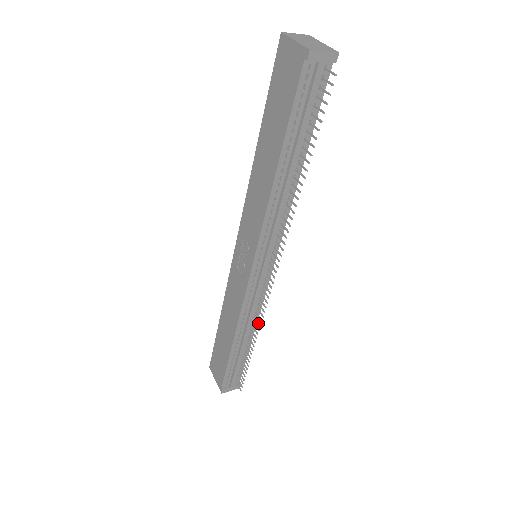
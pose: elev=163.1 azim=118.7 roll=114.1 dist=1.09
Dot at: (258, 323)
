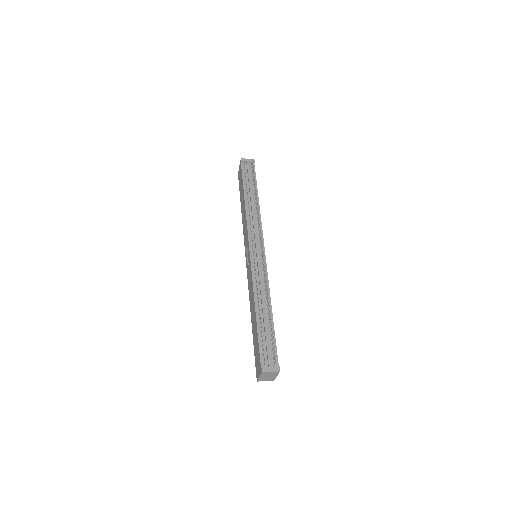
Dot at: (266, 286)
